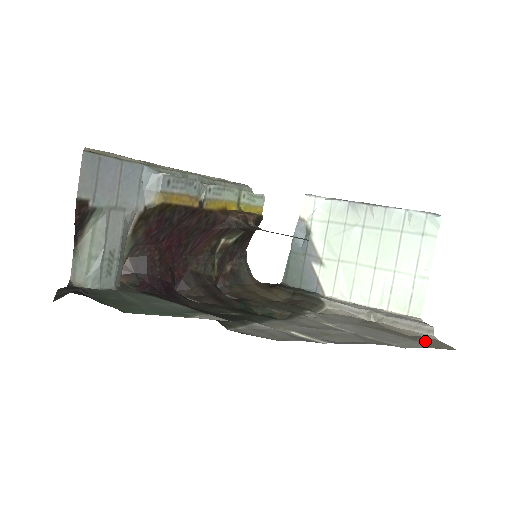
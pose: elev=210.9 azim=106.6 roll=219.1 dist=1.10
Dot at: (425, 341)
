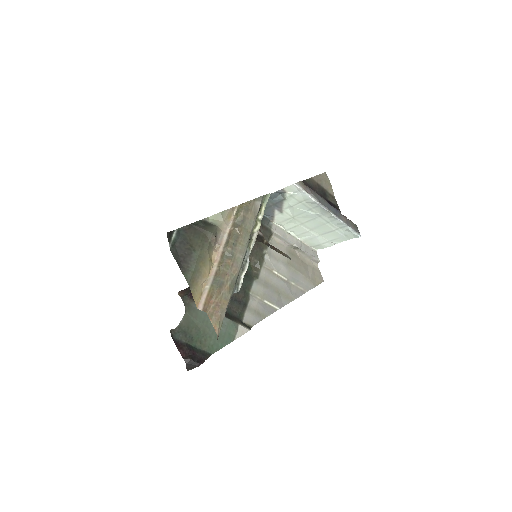
Dot at: (314, 276)
